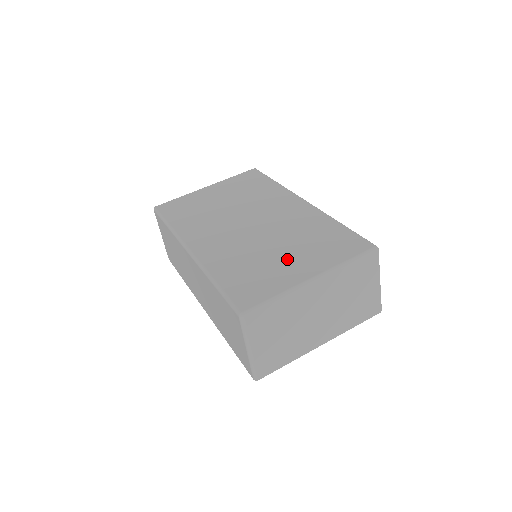
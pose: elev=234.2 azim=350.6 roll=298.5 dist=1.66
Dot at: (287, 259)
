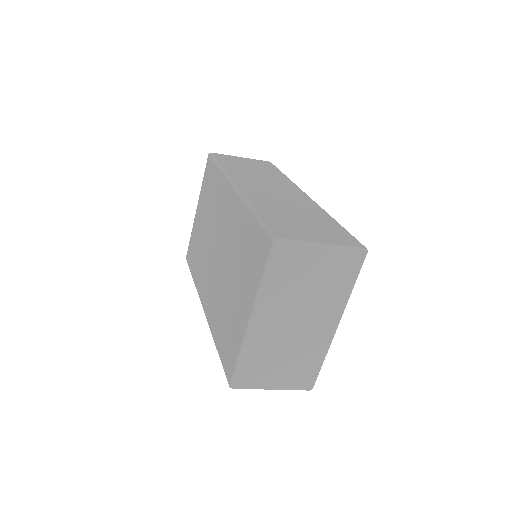
Dot at: (236, 297)
